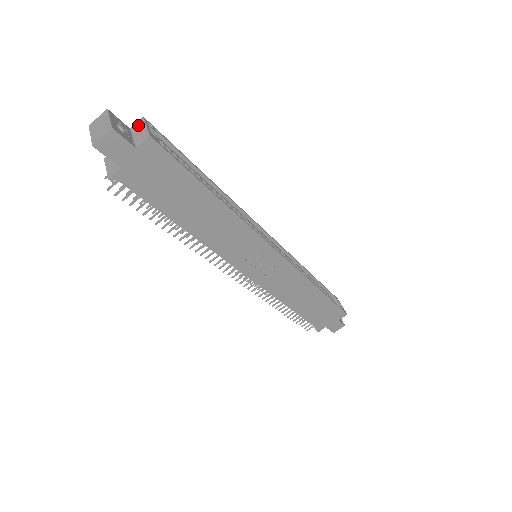
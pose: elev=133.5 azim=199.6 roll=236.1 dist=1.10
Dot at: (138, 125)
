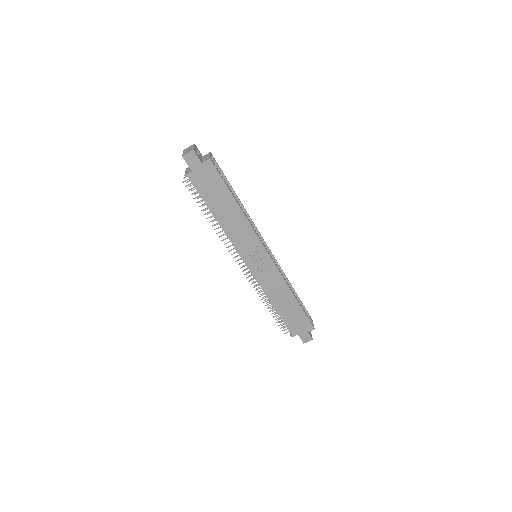
Dot at: (207, 155)
